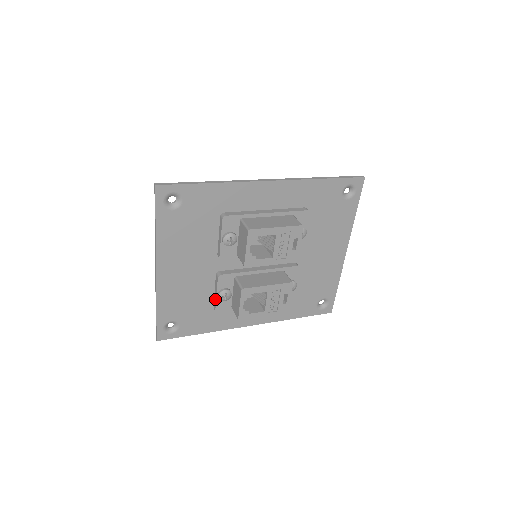
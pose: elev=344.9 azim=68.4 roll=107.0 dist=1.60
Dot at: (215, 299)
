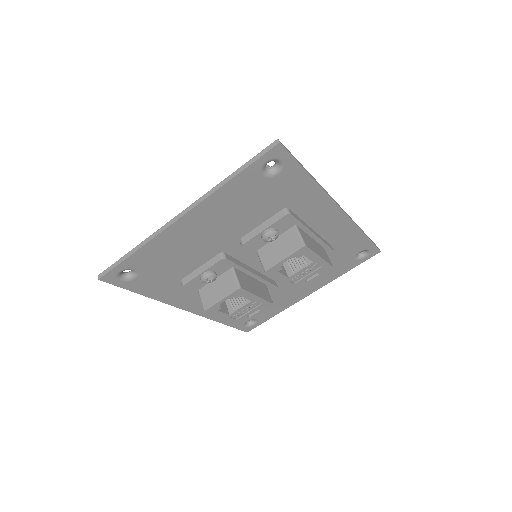
Dot at: (195, 275)
